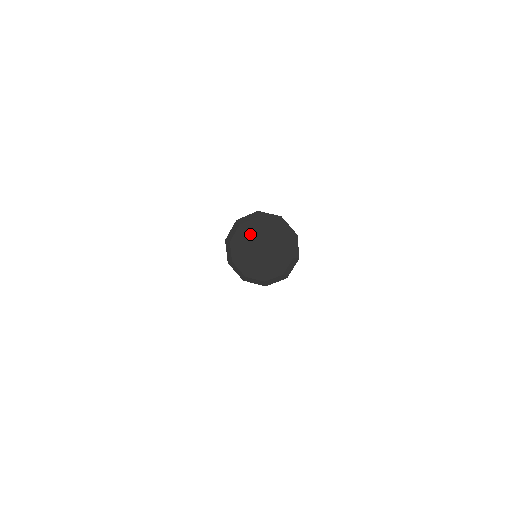
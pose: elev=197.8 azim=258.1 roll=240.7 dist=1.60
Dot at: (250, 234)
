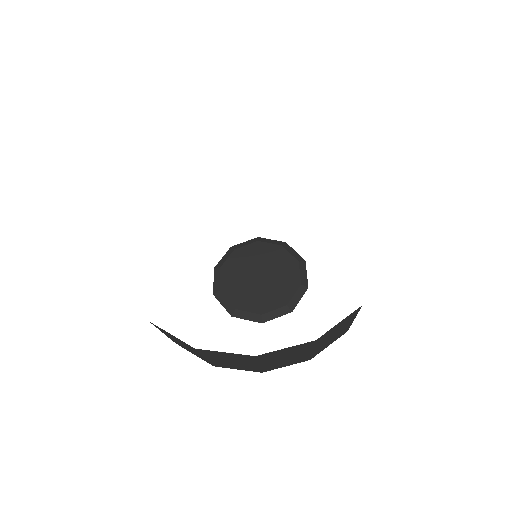
Dot at: (247, 259)
